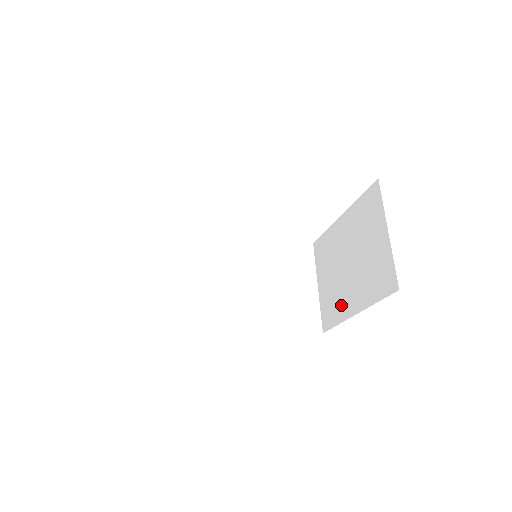
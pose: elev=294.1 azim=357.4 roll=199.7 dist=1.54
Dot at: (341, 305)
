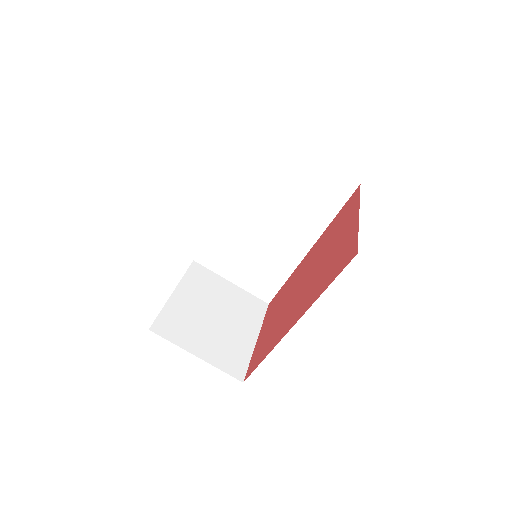
Dot at: occluded
